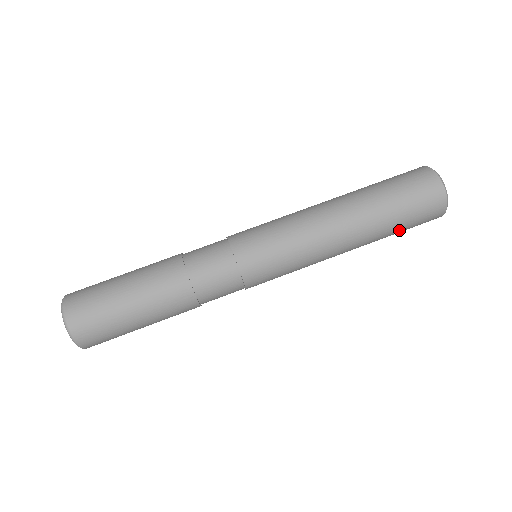
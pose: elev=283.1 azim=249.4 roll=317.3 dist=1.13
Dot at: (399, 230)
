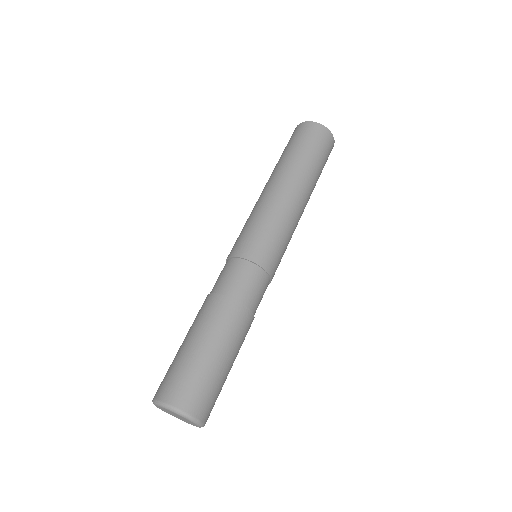
Dot at: occluded
